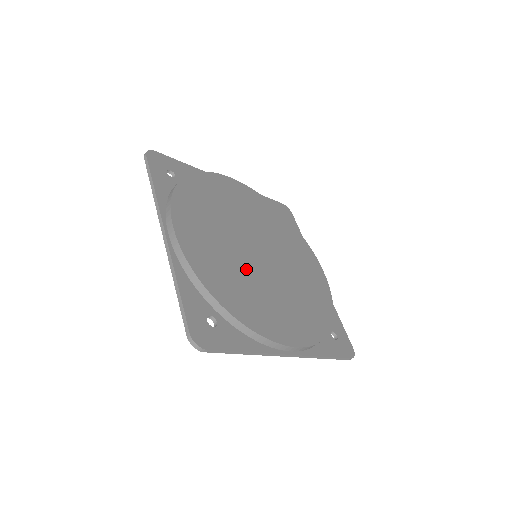
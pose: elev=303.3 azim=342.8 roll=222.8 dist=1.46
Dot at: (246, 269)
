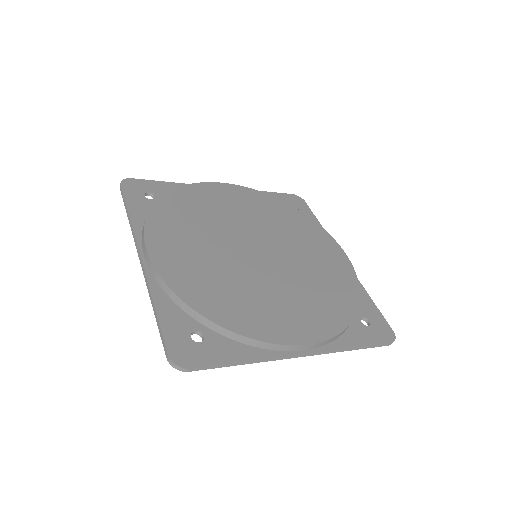
Dot at: (239, 272)
